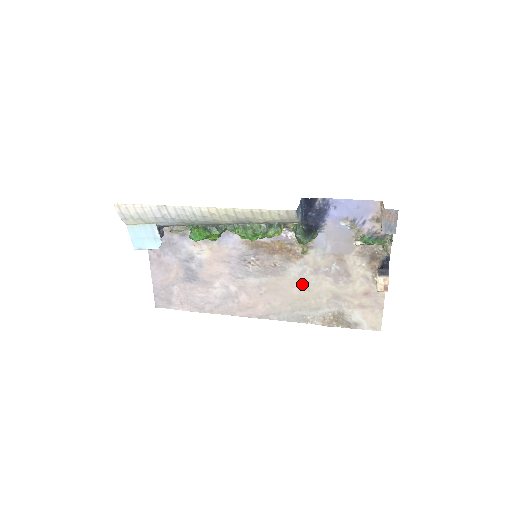
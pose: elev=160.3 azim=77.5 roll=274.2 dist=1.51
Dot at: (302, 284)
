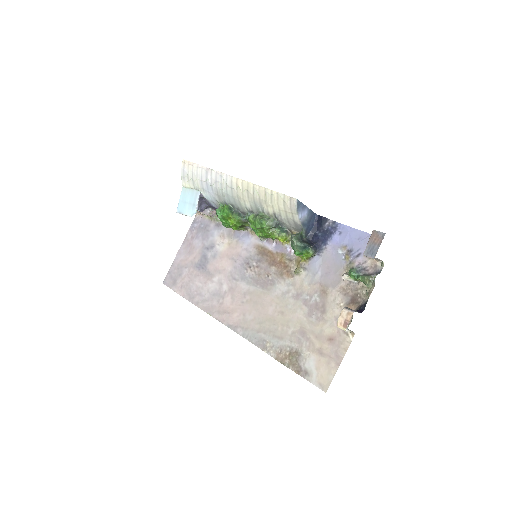
Dot at: (280, 305)
